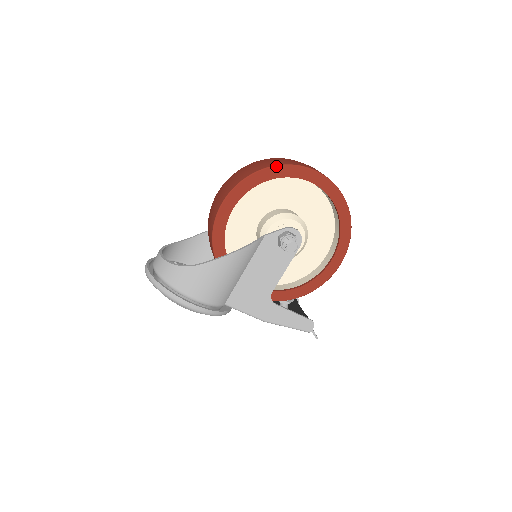
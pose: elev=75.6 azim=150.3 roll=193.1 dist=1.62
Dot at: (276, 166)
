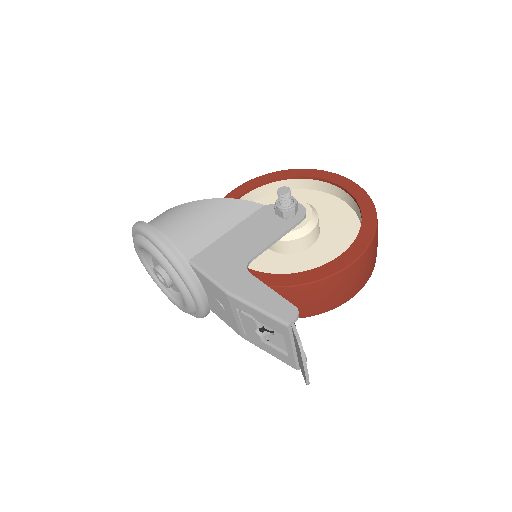
Dot at: (298, 169)
